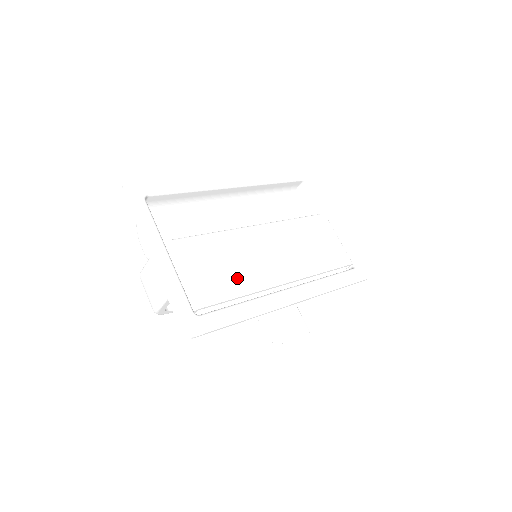
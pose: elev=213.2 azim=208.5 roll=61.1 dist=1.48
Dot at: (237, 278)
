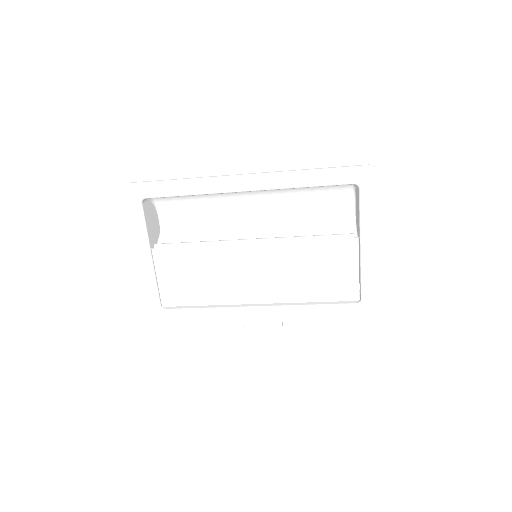
Dot at: (206, 290)
